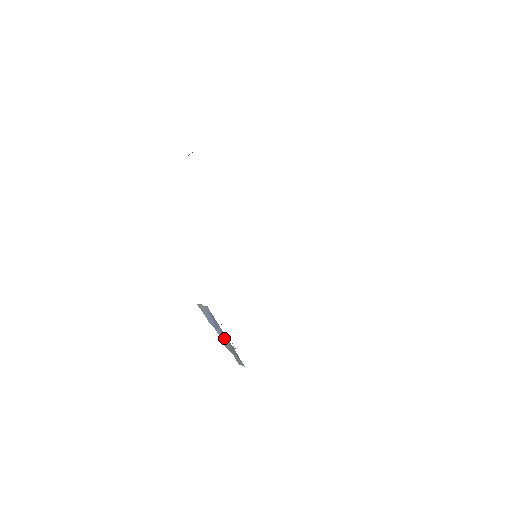
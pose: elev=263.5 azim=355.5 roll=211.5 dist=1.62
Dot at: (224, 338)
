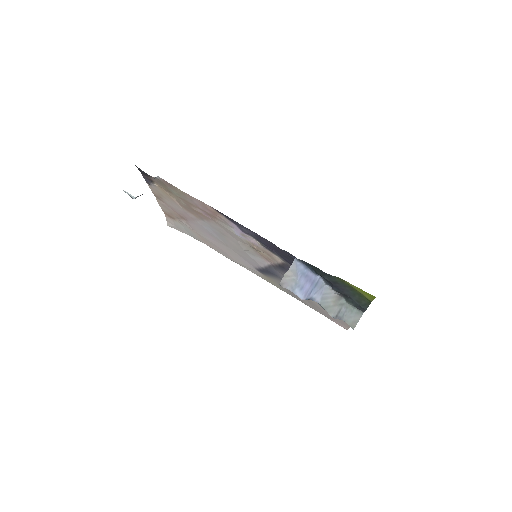
Dot at: (327, 297)
